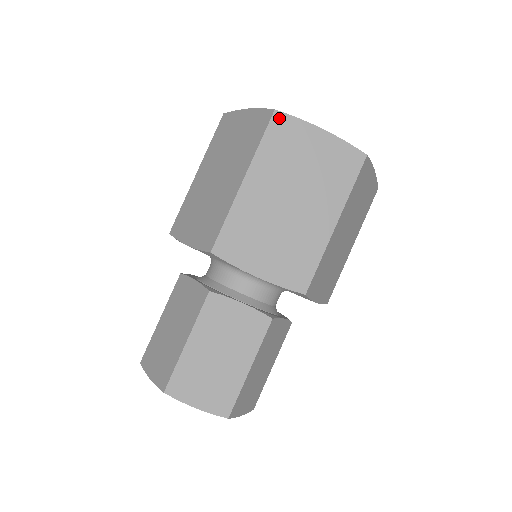
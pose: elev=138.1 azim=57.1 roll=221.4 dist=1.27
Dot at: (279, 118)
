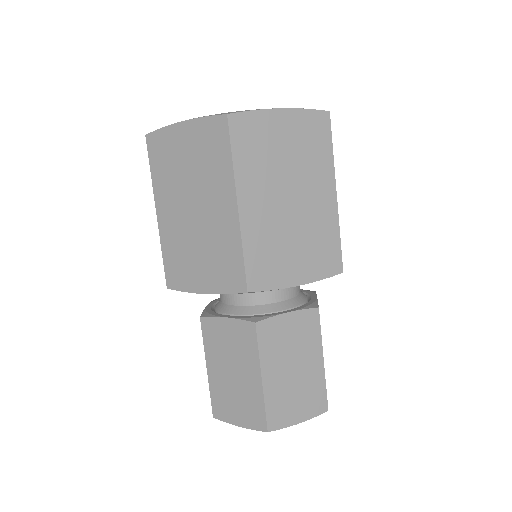
Dot at: (151, 140)
